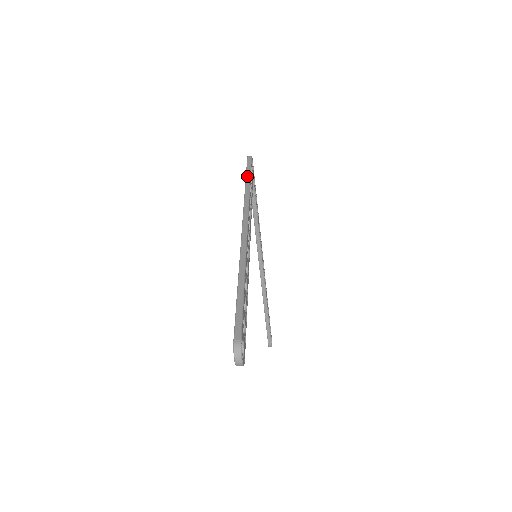
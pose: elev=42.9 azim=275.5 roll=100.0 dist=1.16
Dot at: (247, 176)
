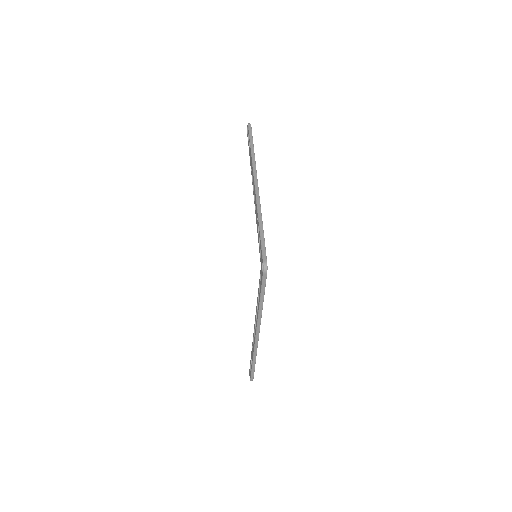
Dot at: (261, 298)
